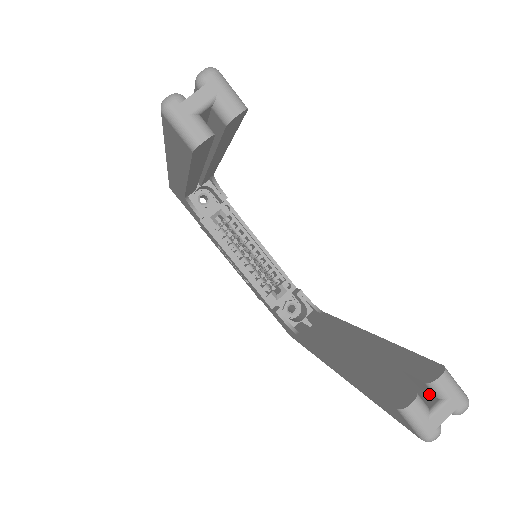
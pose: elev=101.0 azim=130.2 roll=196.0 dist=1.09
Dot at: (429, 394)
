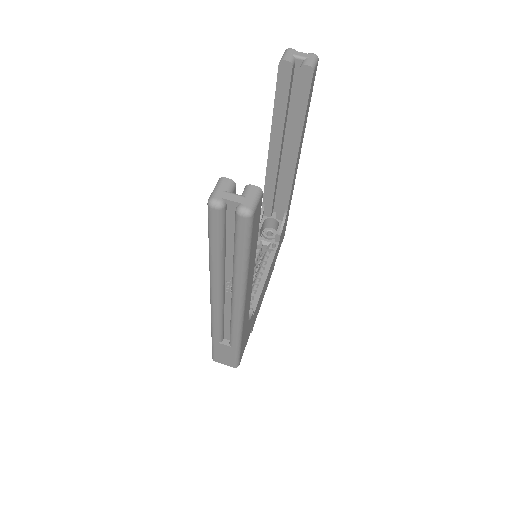
Dot at: occluded
